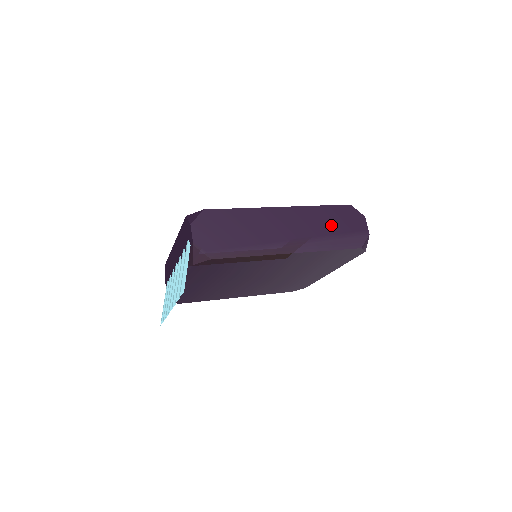
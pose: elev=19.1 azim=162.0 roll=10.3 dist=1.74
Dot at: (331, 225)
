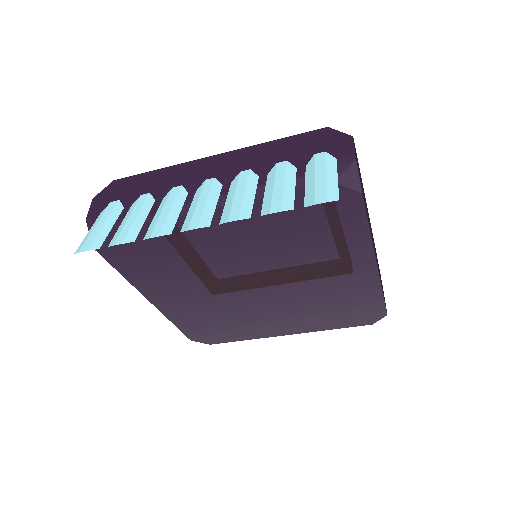
Dot at: (379, 272)
